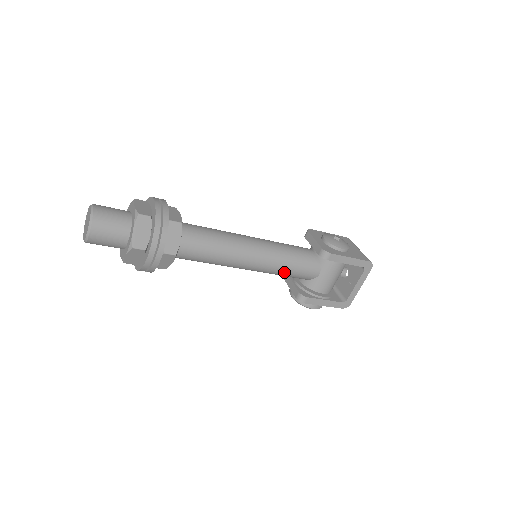
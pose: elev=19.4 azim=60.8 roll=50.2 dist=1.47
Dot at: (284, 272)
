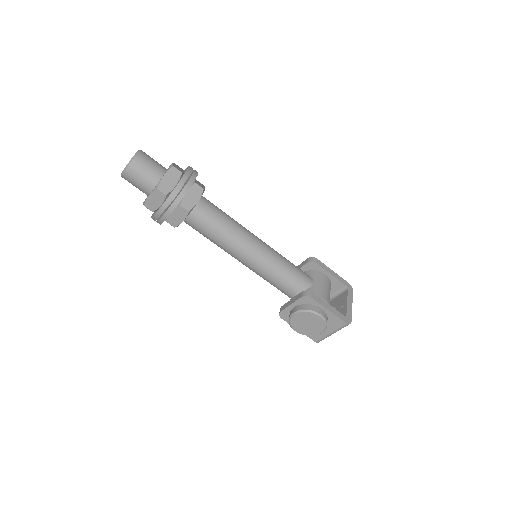
Dot at: (284, 266)
